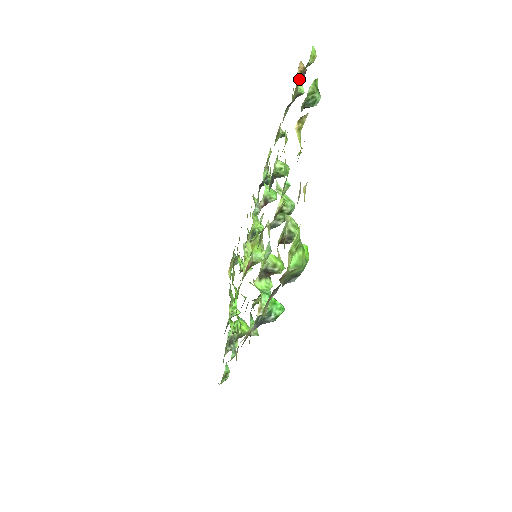
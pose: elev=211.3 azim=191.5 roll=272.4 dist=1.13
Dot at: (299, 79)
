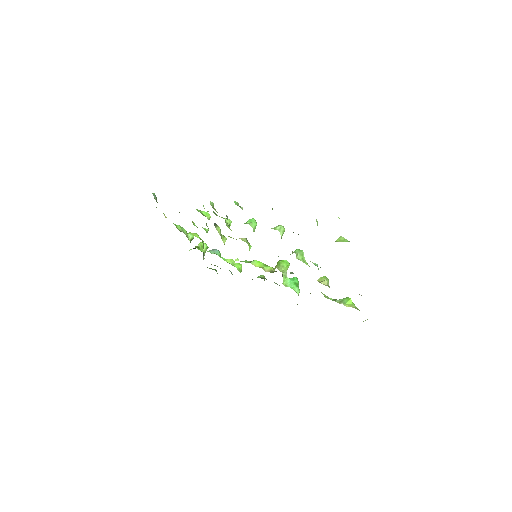
Dot at: (316, 220)
